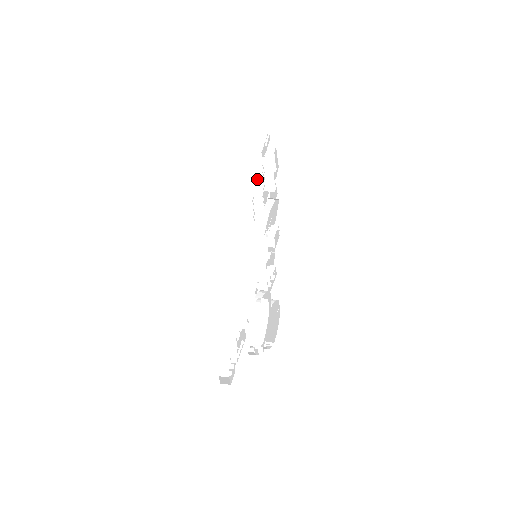
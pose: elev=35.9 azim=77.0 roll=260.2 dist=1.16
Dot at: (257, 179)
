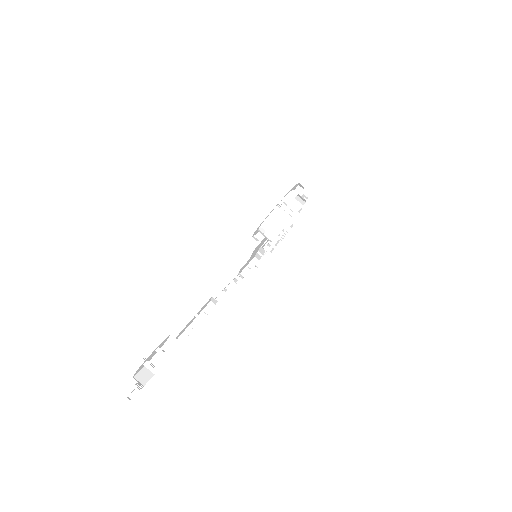
Dot at: occluded
